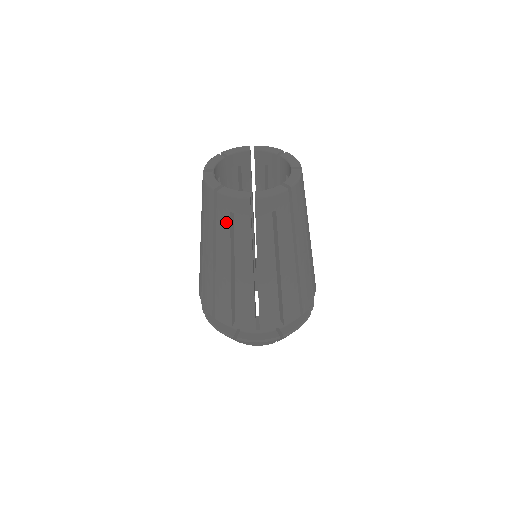
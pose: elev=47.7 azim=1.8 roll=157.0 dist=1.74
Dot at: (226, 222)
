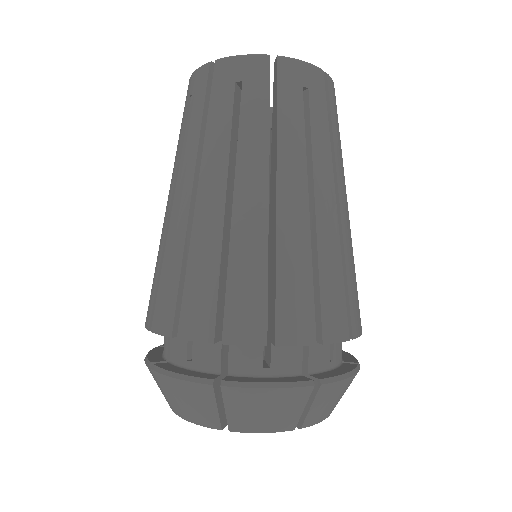
Dot at: (184, 117)
